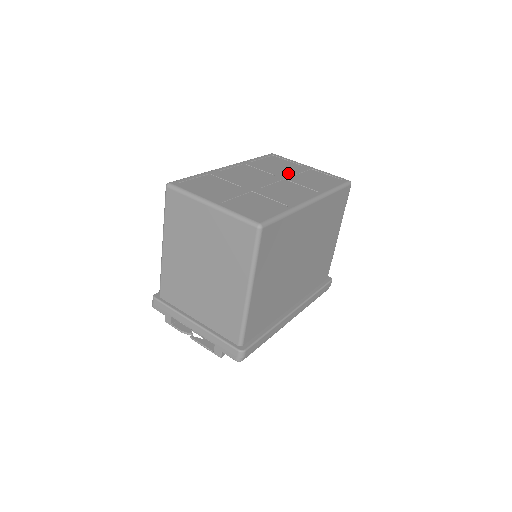
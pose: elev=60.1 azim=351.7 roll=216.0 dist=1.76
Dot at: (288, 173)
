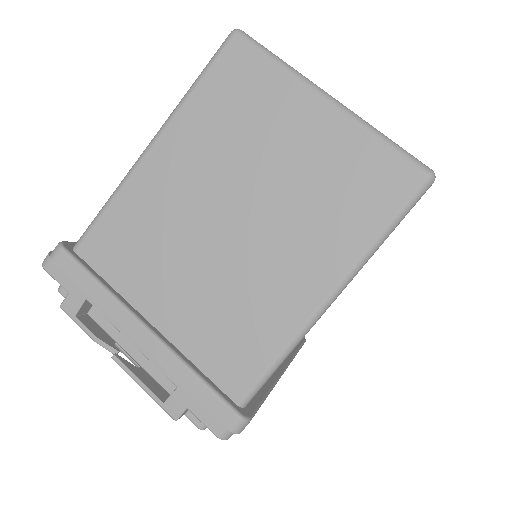
Dot at: occluded
